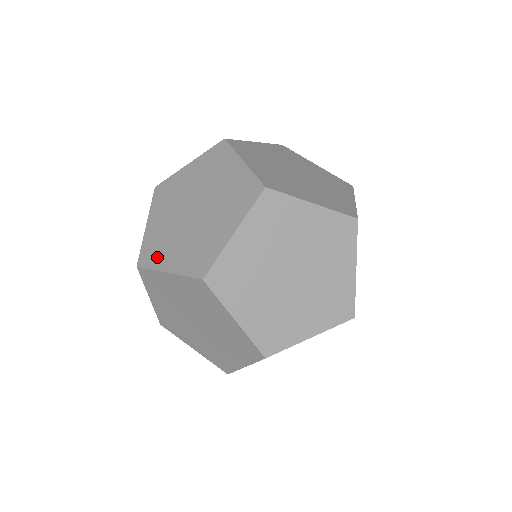
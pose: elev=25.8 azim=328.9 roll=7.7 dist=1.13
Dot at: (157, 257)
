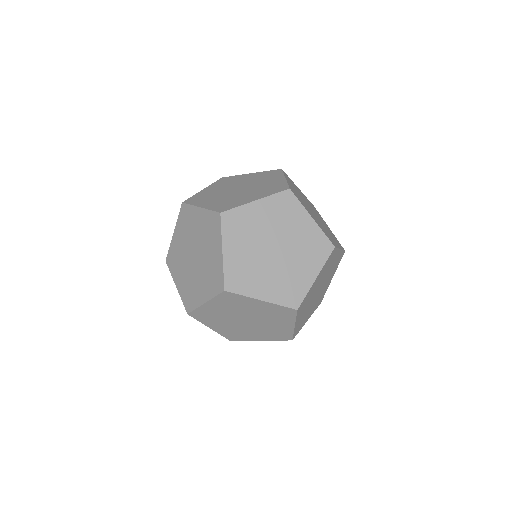
Dot at: (199, 201)
